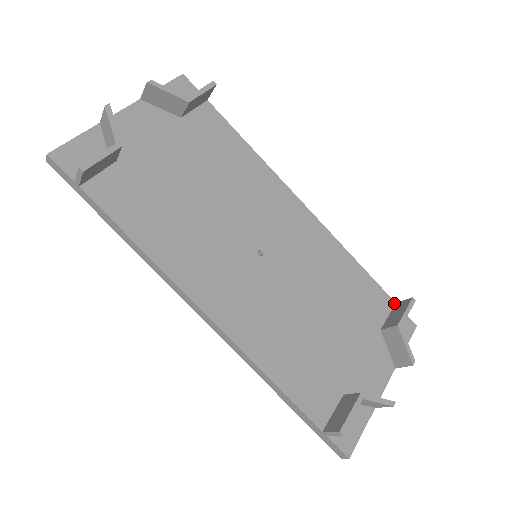
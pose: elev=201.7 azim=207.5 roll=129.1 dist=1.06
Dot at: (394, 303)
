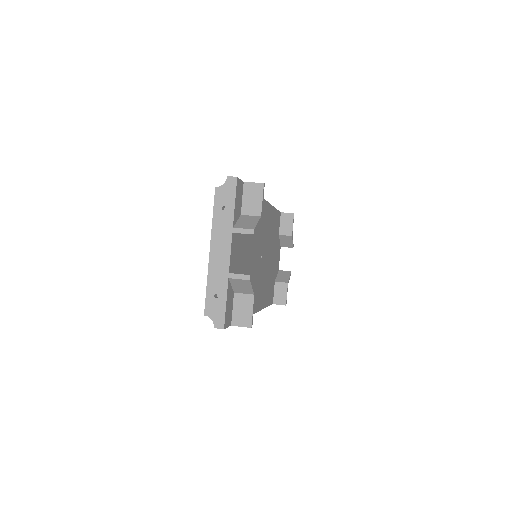
Dot at: (281, 213)
